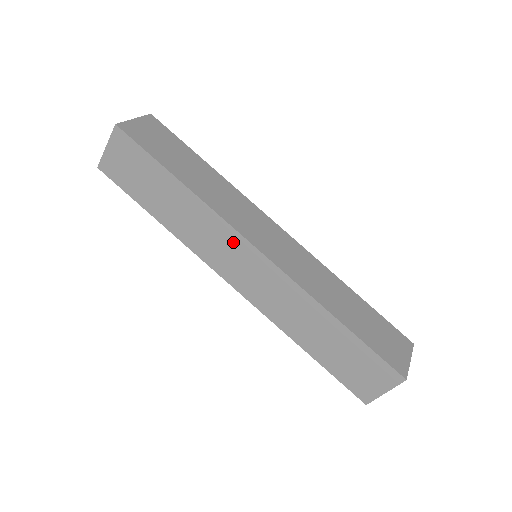
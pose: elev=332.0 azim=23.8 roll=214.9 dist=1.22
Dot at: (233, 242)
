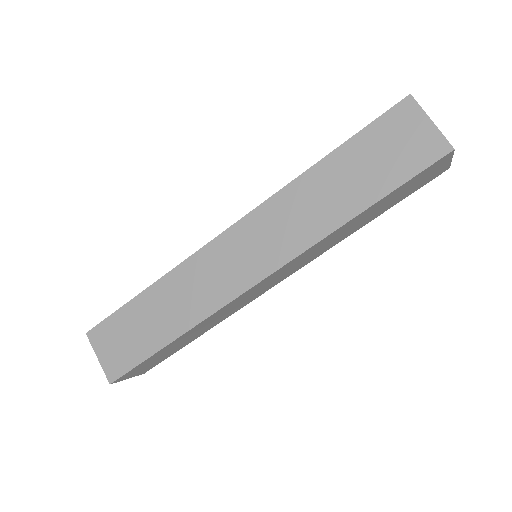
Dot at: (244, 296)
